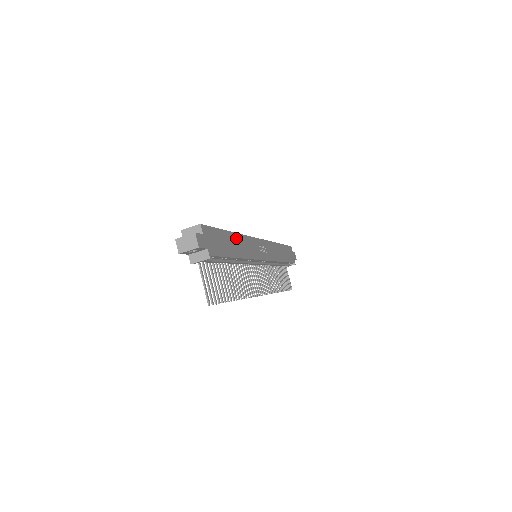
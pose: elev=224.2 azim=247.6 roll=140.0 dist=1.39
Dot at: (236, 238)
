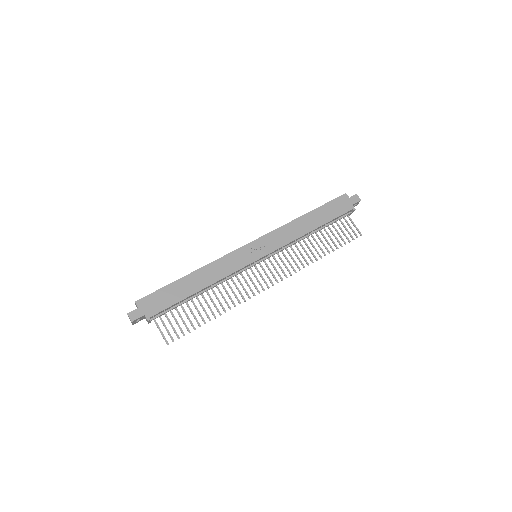
Dot at: (196, 275)
